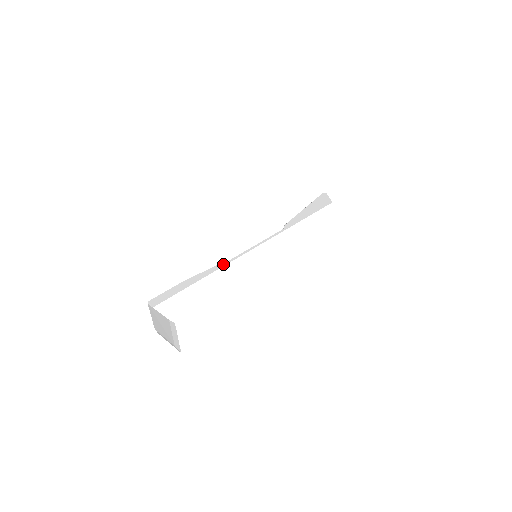
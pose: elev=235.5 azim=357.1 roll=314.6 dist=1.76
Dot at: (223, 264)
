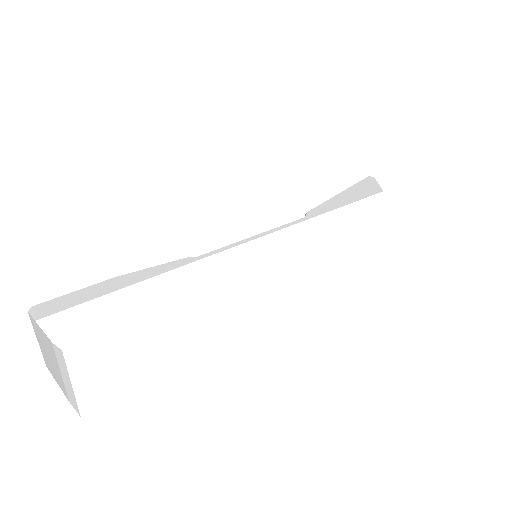
Dot at: (193, 258)
